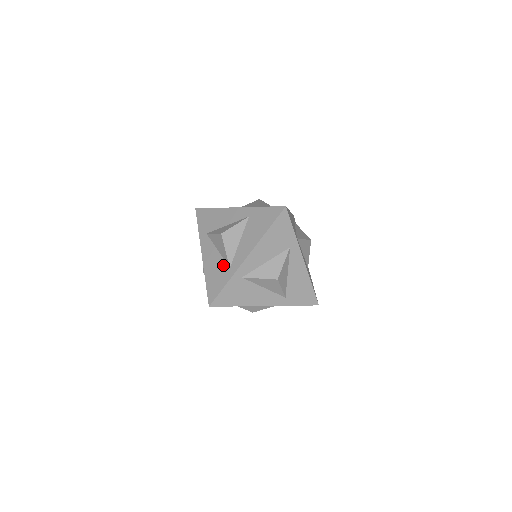
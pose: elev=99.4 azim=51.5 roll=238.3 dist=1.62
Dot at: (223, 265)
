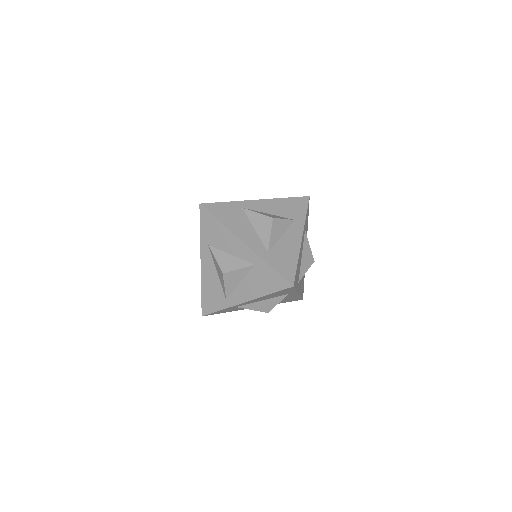
Dot at: (220, 292)
